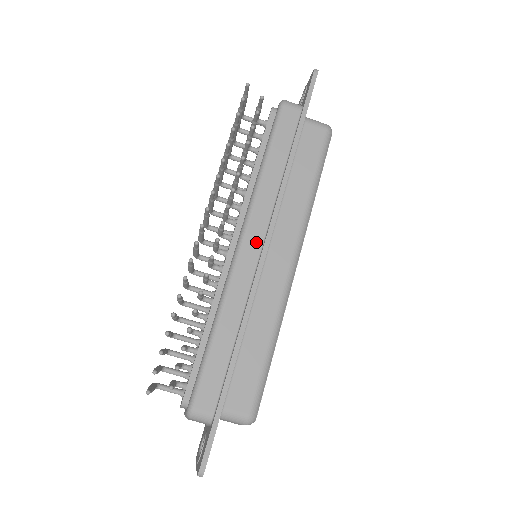
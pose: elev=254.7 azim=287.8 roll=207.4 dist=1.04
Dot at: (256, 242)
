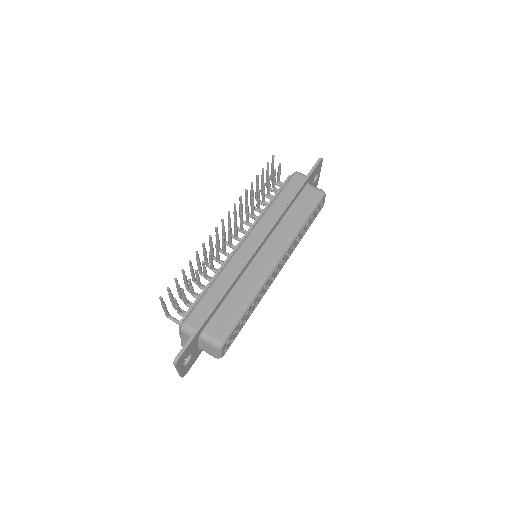
Dot at: (255, 241)
